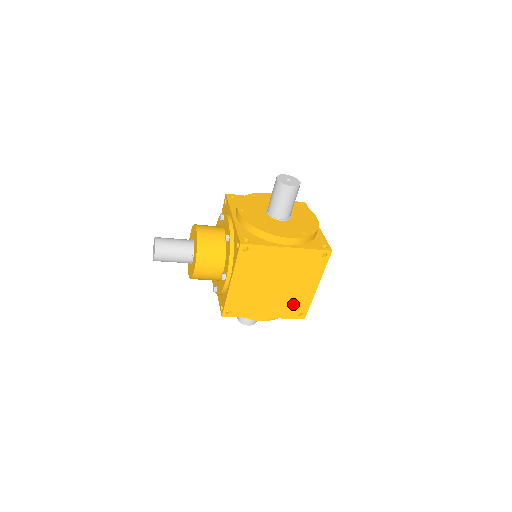
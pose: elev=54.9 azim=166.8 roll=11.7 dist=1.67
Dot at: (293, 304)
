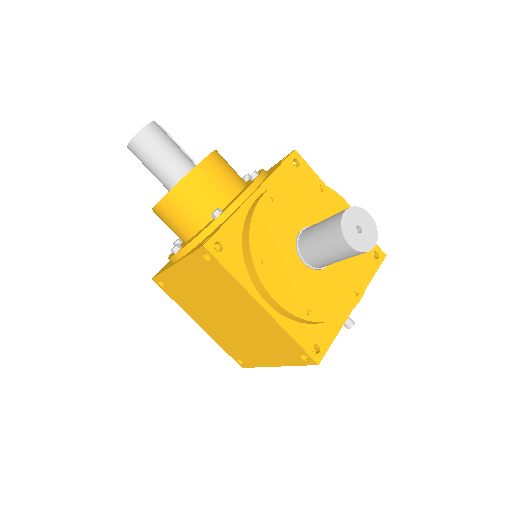
Dot at: (237, 348)
